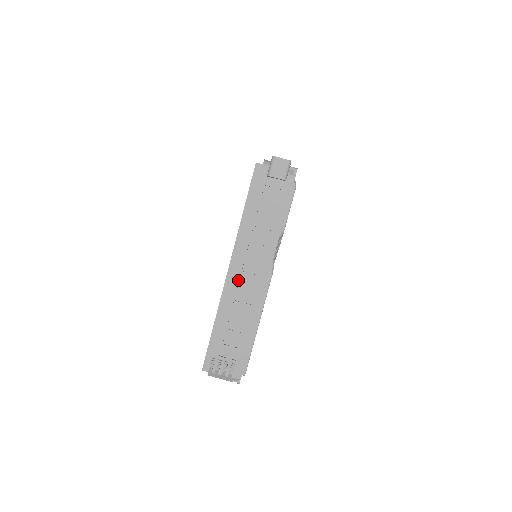
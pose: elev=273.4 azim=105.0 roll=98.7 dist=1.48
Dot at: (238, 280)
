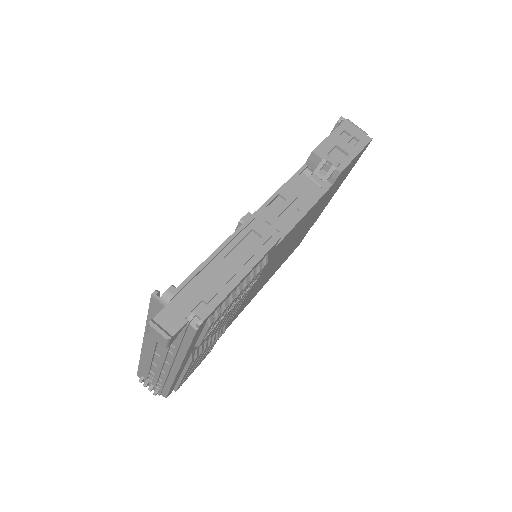
Dot at: (152, 356)
